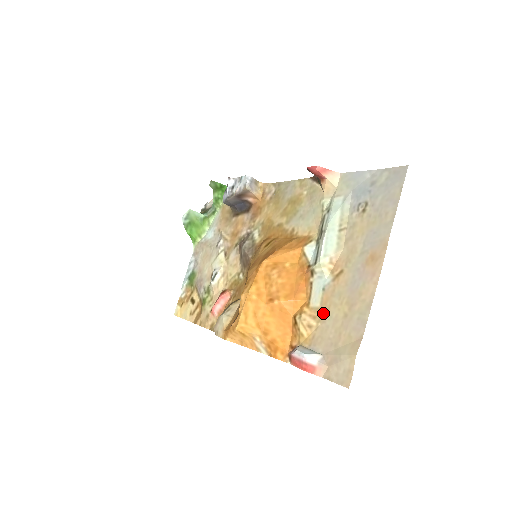
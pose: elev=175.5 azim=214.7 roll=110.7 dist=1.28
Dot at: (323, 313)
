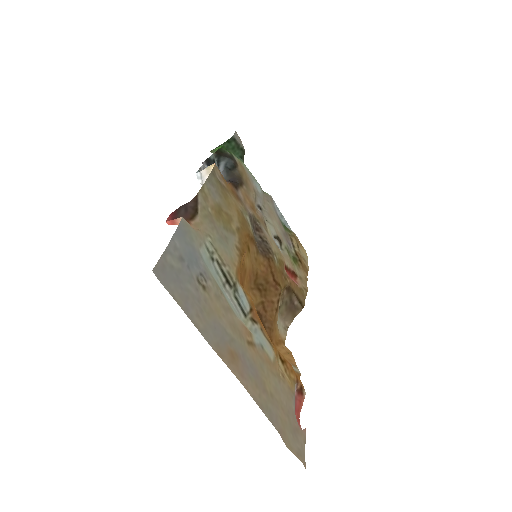
Dot at: (275, 372)
